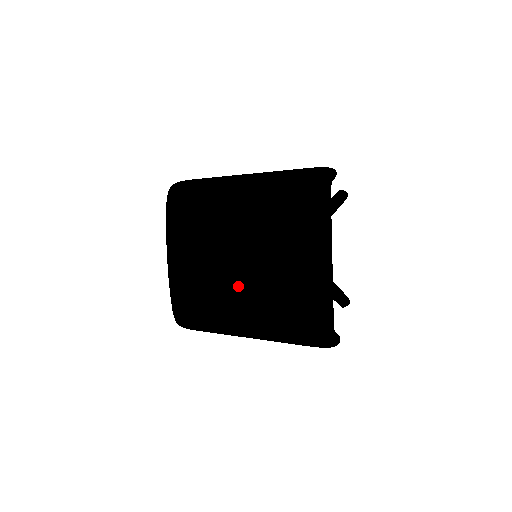
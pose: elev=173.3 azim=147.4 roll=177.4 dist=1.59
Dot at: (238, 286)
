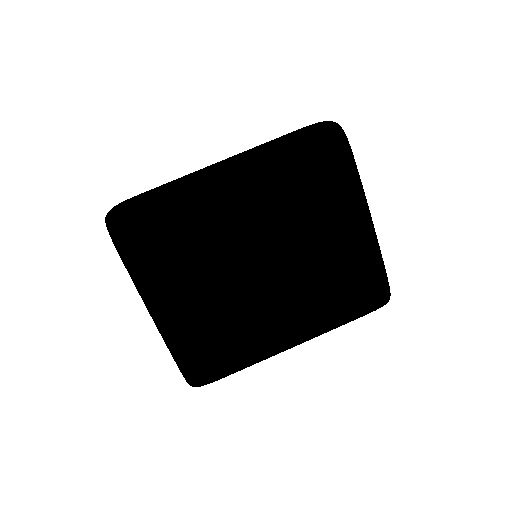
Dot at: (289, 298)
